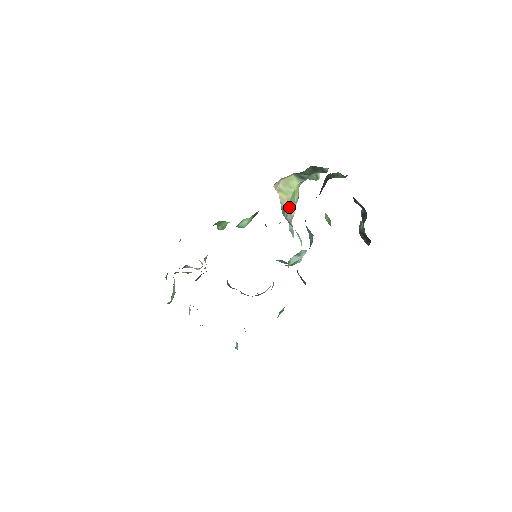
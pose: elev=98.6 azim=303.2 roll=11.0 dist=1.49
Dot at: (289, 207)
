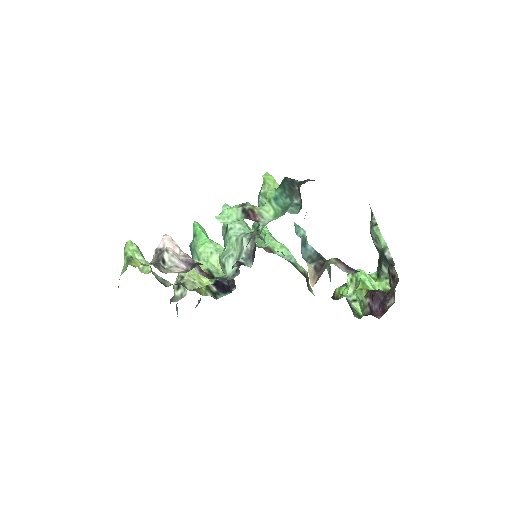
Dot at: occluded
